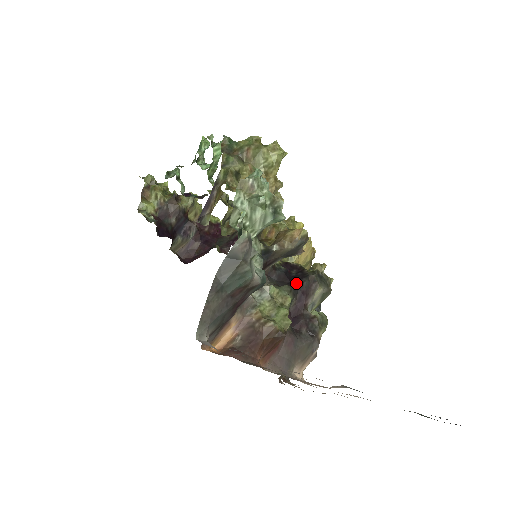
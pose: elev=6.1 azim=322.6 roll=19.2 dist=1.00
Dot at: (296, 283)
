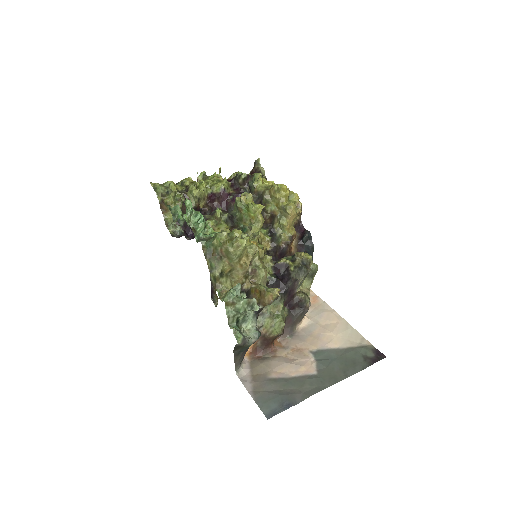
Dot at: (284, 288)
